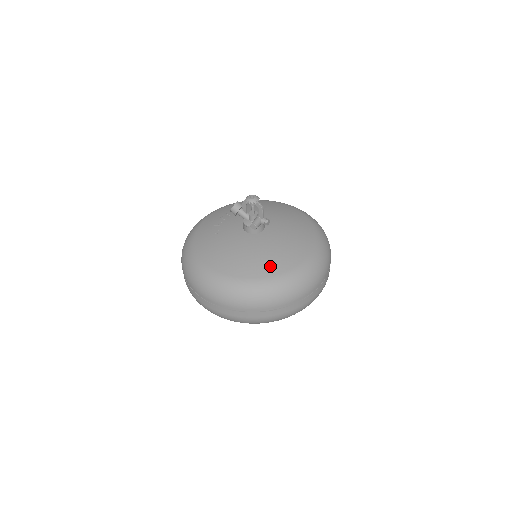
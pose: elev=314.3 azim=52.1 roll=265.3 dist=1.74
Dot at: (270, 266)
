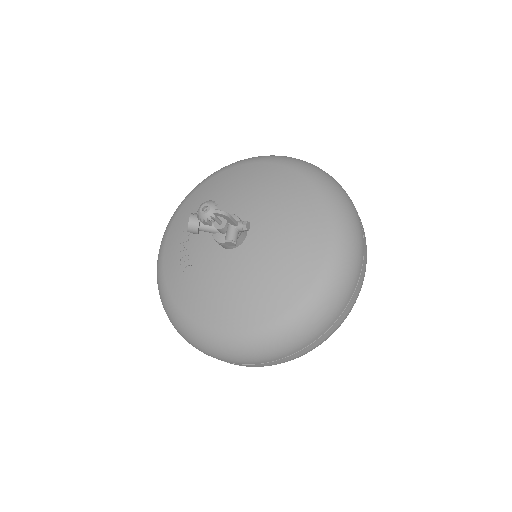
Dot at: (281, 292)
